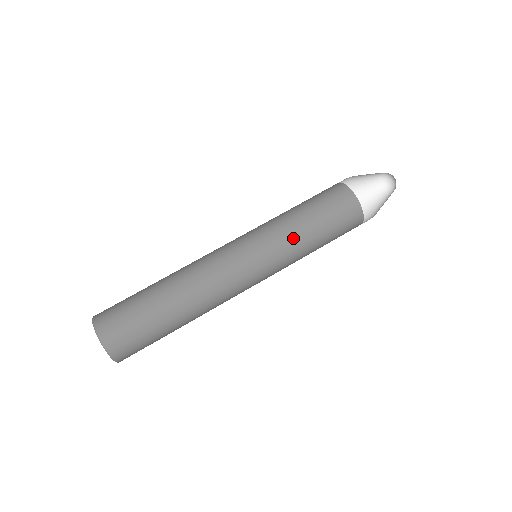
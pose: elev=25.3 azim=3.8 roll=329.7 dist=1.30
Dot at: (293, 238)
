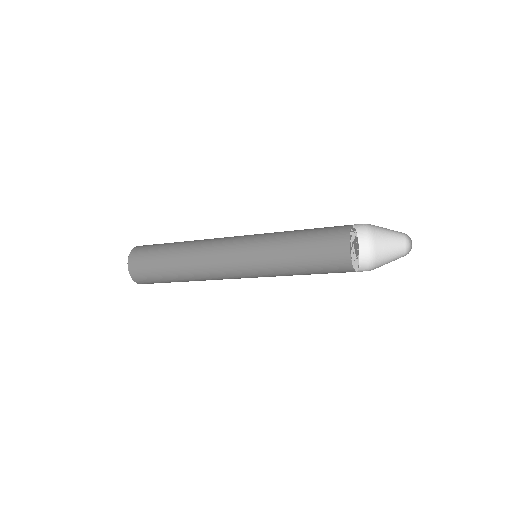
Dot at: (280, 268)
